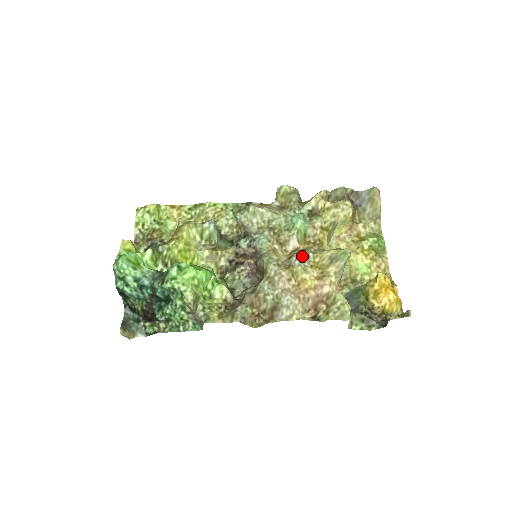
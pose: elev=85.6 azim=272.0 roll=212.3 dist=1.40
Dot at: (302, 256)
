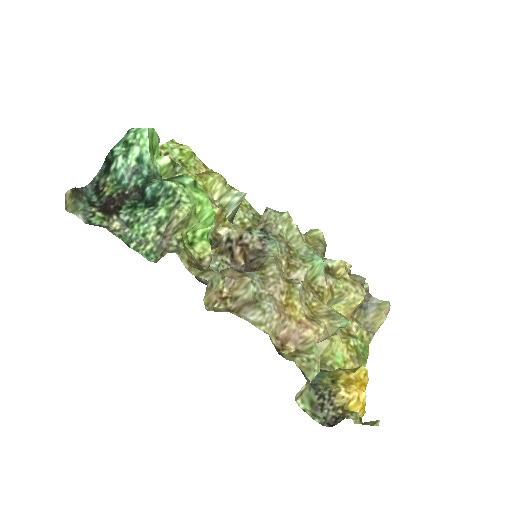
Dot at: (304, 288)
